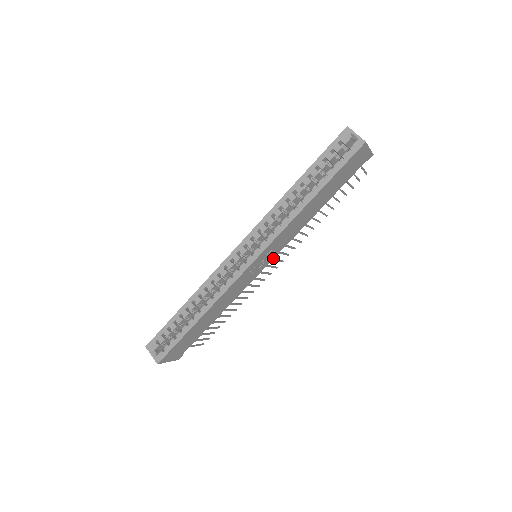
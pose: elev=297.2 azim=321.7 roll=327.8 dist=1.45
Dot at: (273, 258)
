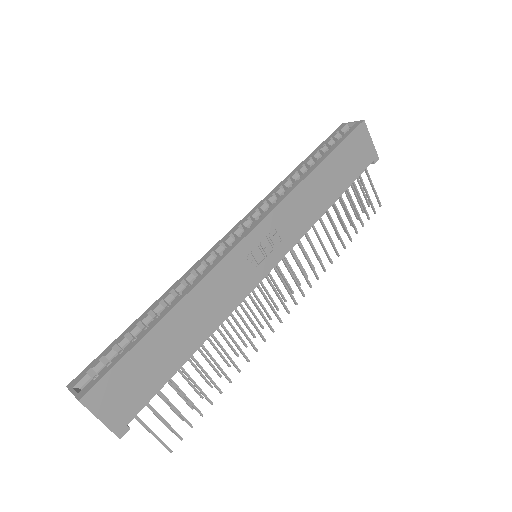
Dot at: (280, 260)
